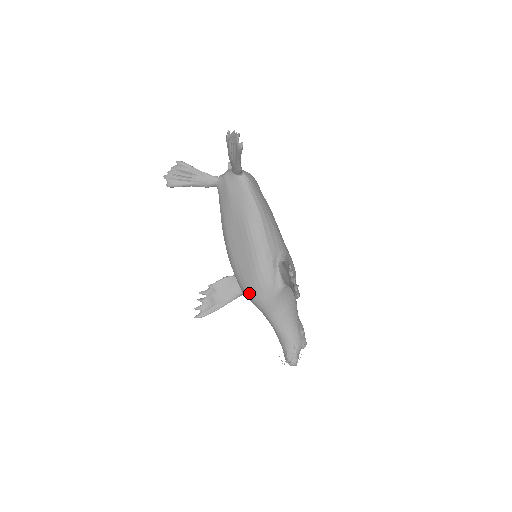
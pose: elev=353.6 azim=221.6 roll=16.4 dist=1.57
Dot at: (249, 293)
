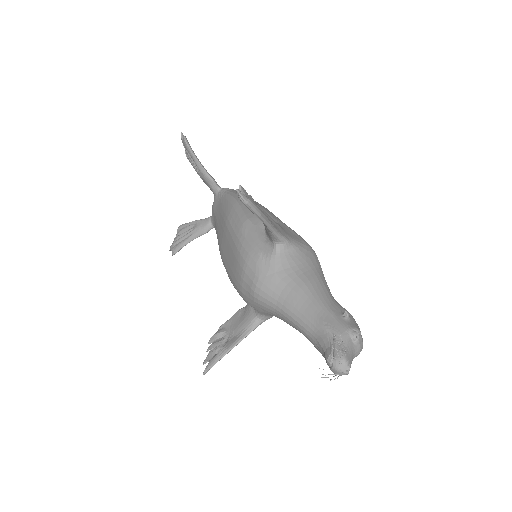
Dot at: (245, 290)
